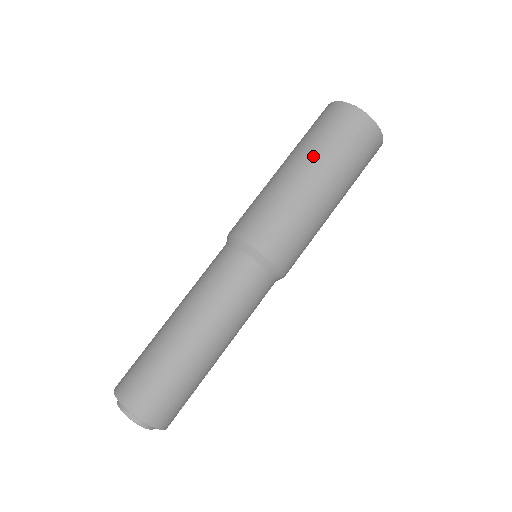
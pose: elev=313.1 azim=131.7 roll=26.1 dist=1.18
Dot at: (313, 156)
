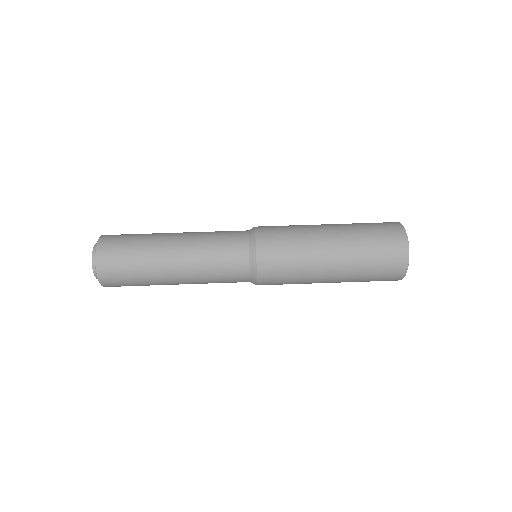
Dot at: (344, 224)
